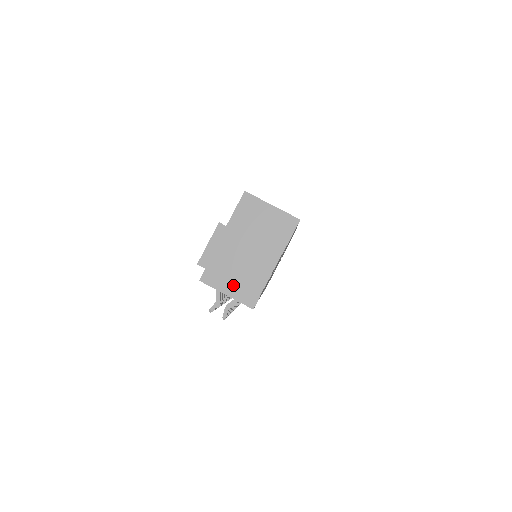
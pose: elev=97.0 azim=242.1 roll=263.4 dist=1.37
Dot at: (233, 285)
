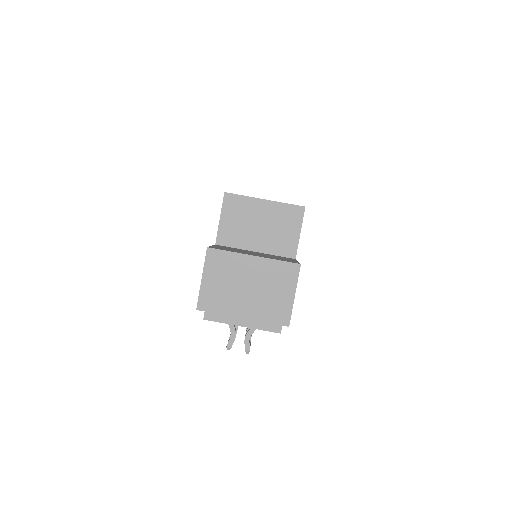
Dot at: occluded
